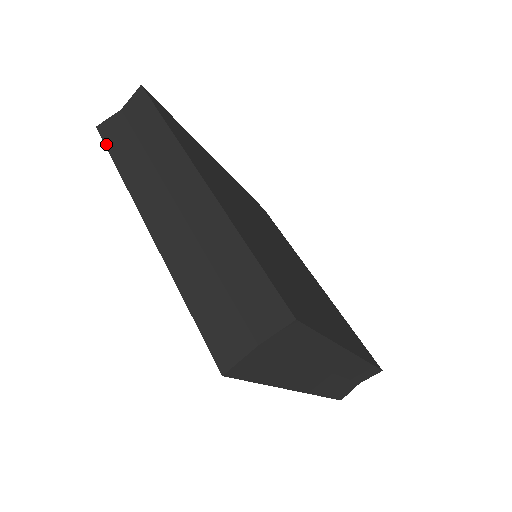
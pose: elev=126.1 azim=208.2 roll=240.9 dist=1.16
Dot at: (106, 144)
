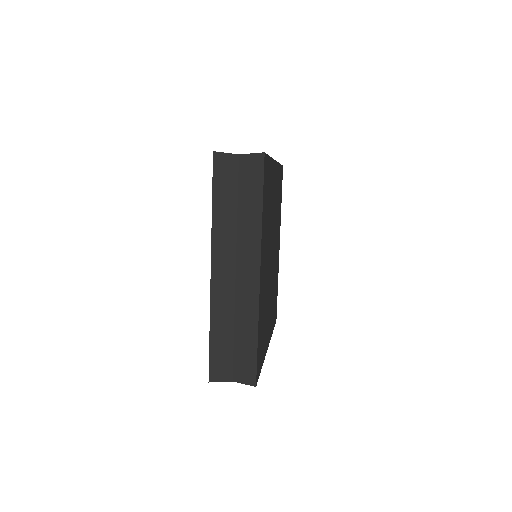
Dot at: occluded
